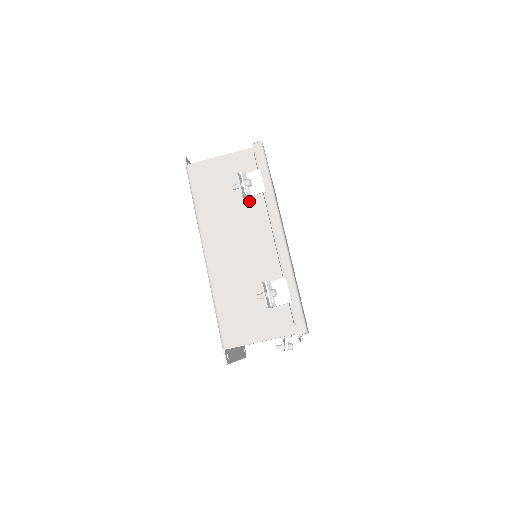
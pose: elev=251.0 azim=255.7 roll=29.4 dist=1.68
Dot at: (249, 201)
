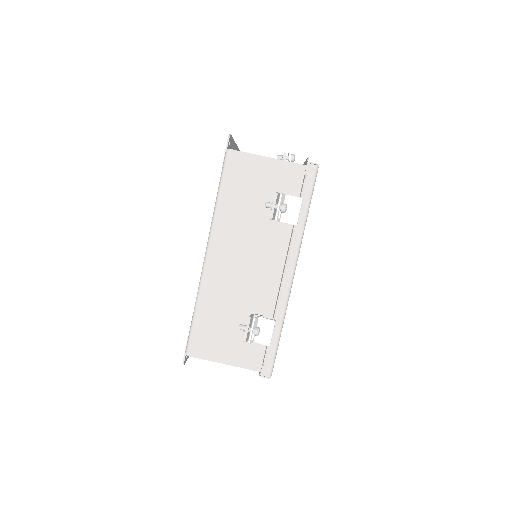
Dot at: (275, 223)
